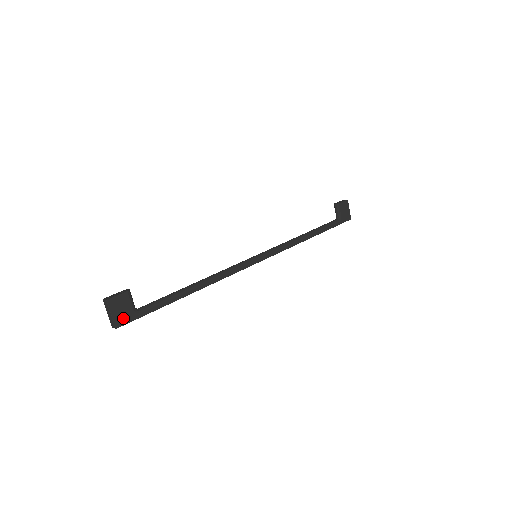
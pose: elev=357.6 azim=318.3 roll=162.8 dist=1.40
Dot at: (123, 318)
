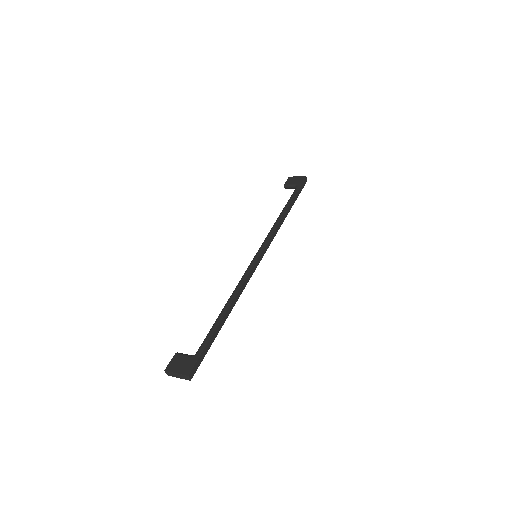
Dot at: (187, 367)
